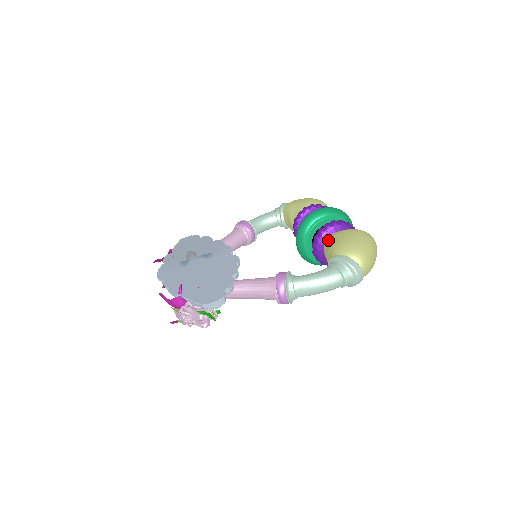
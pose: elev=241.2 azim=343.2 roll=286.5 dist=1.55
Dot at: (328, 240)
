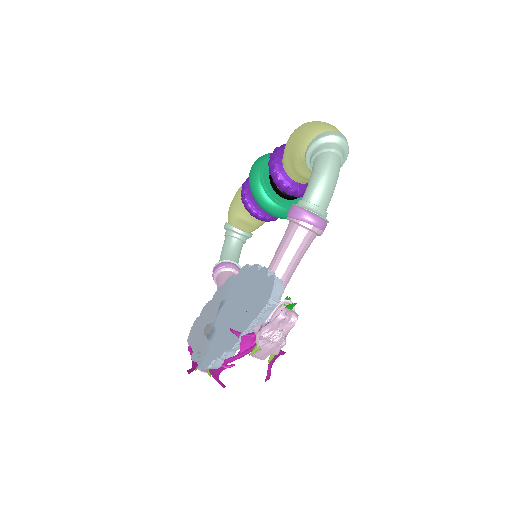
Dot at: (285, 166)
